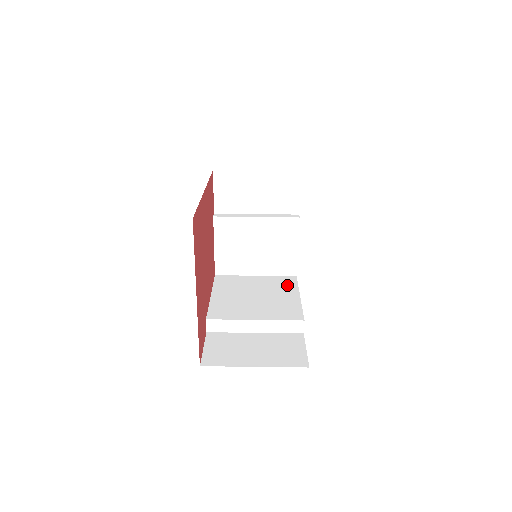
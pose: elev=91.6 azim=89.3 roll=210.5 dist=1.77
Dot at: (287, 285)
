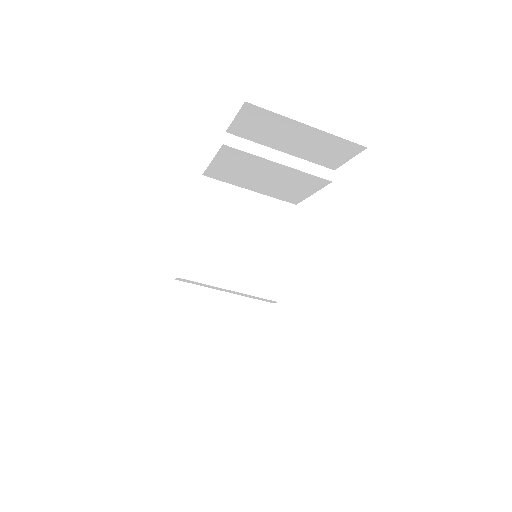
Dot at: (280, 224)
